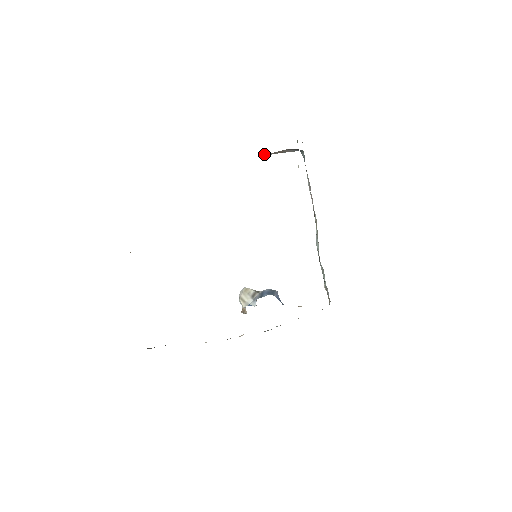
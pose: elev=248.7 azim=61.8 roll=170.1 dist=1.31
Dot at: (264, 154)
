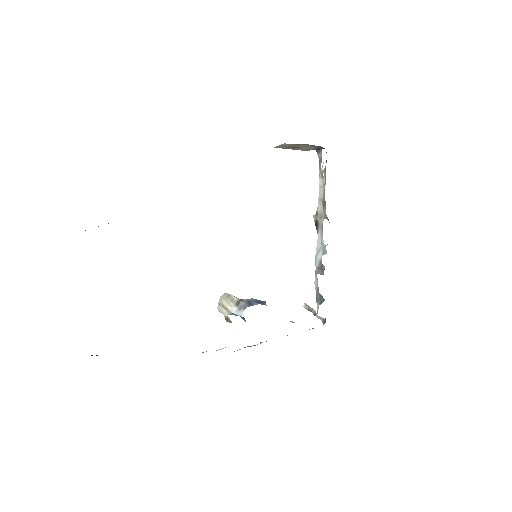
Dot at: (282, 144)
